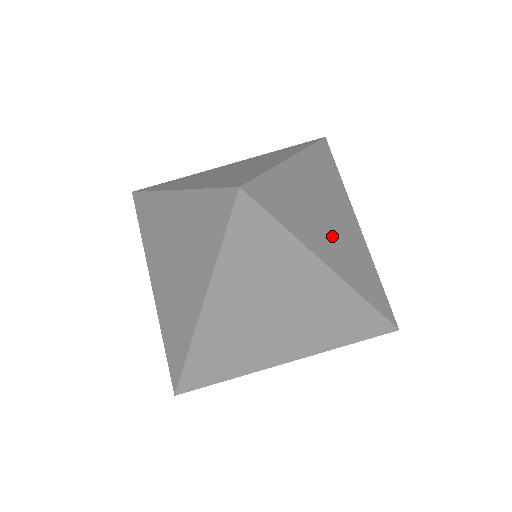
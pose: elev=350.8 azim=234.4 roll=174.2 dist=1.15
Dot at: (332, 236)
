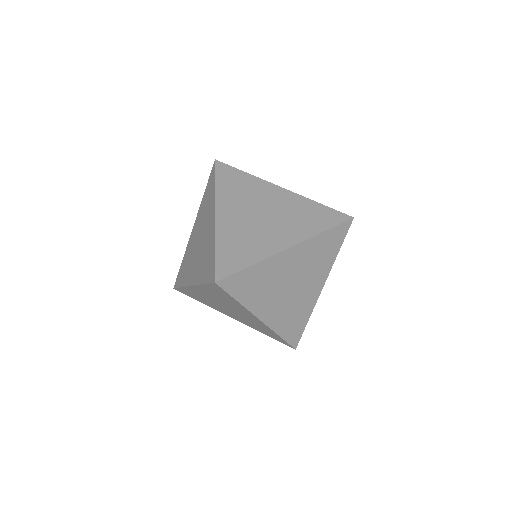
Dot at: occluded
